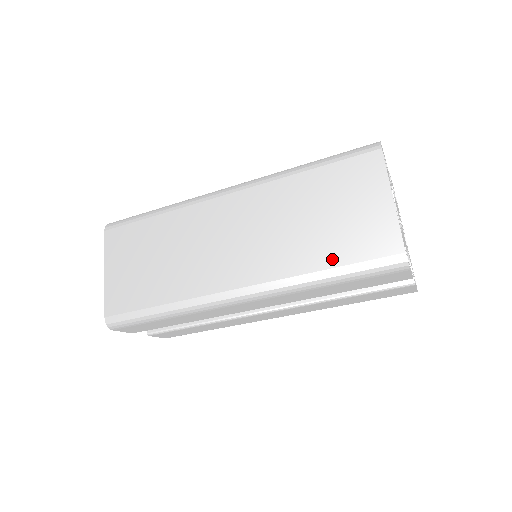
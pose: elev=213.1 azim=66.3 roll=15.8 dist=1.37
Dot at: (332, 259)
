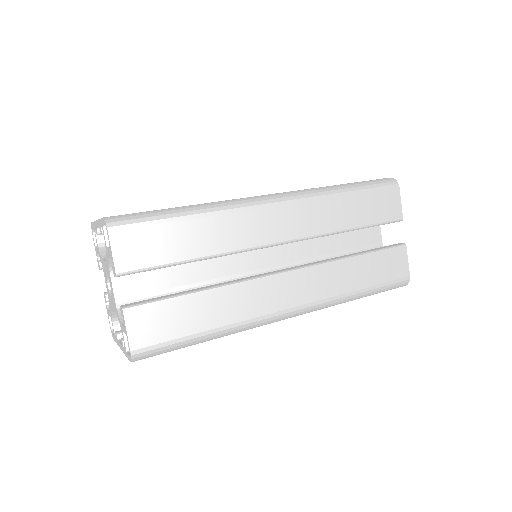
Dot at: occluded
